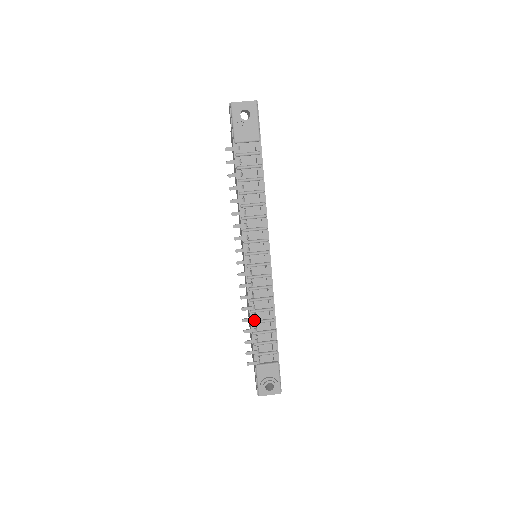
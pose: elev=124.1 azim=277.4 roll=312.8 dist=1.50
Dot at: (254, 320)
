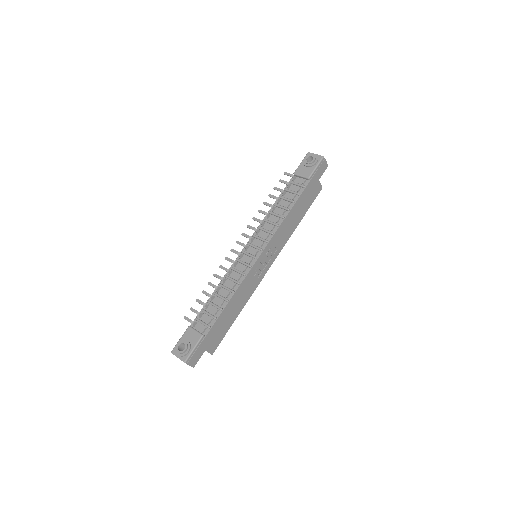
Dot at: (215, 287)
